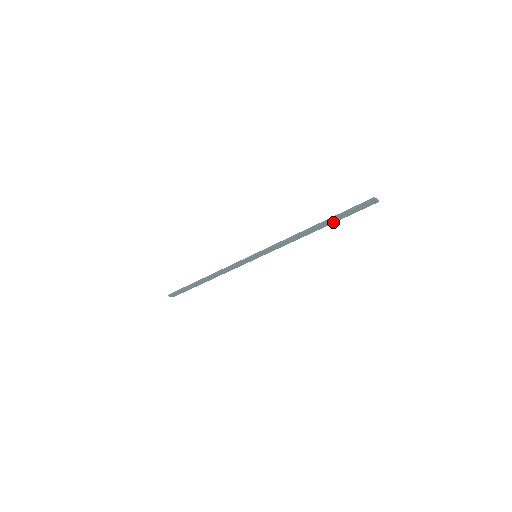
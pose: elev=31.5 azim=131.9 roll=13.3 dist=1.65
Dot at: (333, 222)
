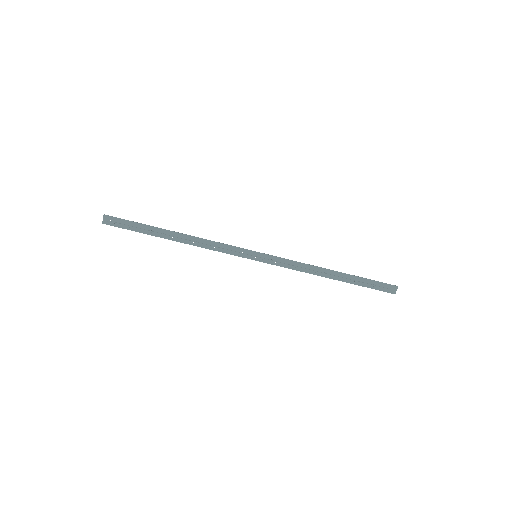
Dot at: (350, 282)
